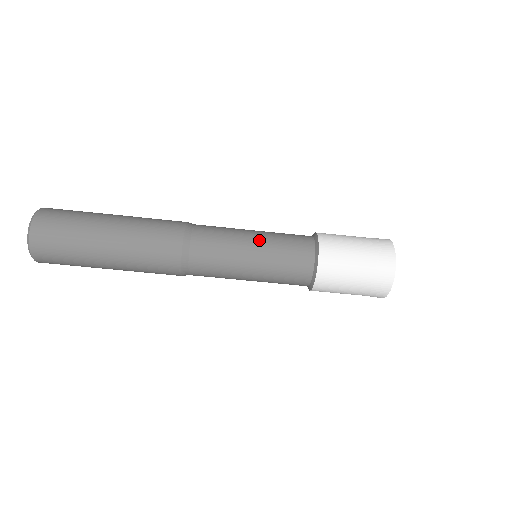
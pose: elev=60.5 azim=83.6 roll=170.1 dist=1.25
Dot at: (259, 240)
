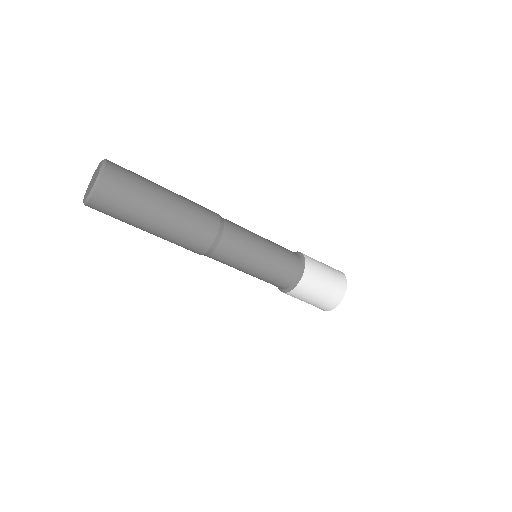
Dot at: (268, 250)
